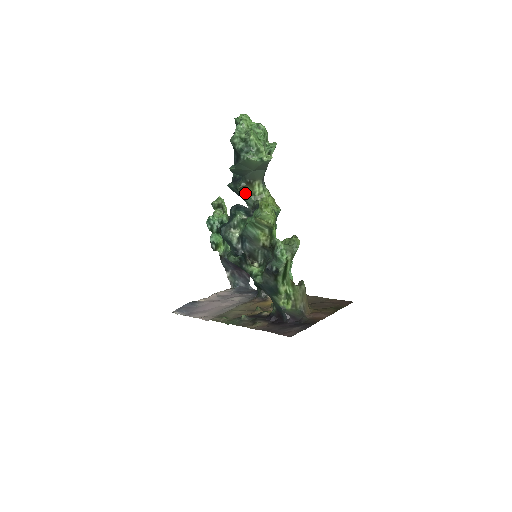
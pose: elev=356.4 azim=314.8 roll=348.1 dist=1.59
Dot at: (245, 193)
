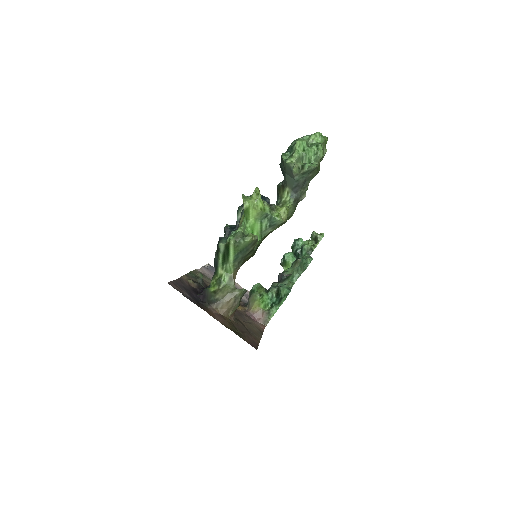
Dot at: (279, 194)
